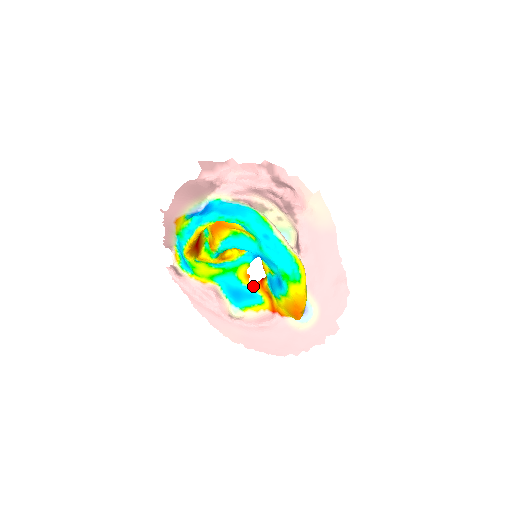
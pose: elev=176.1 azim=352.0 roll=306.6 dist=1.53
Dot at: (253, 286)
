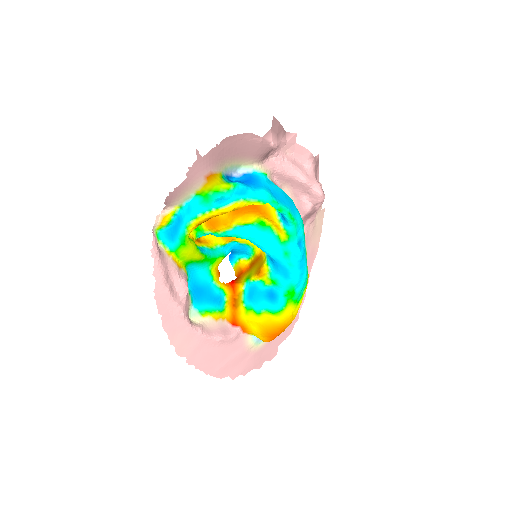
Dot at: (223, 287)
